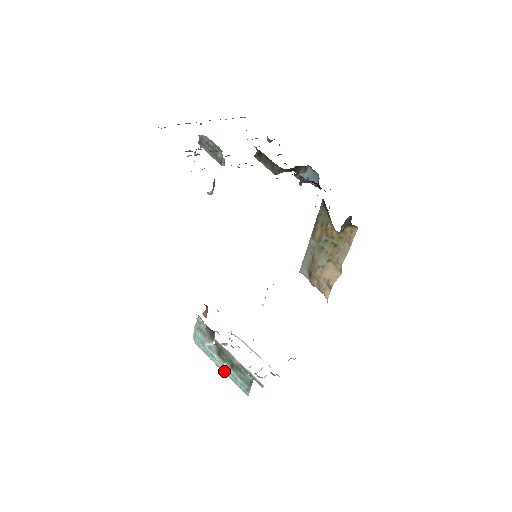
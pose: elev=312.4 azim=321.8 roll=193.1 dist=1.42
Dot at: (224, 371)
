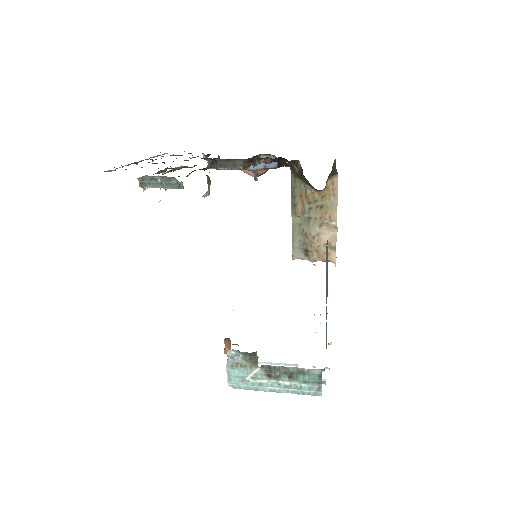
Dot at: (282, 391)
